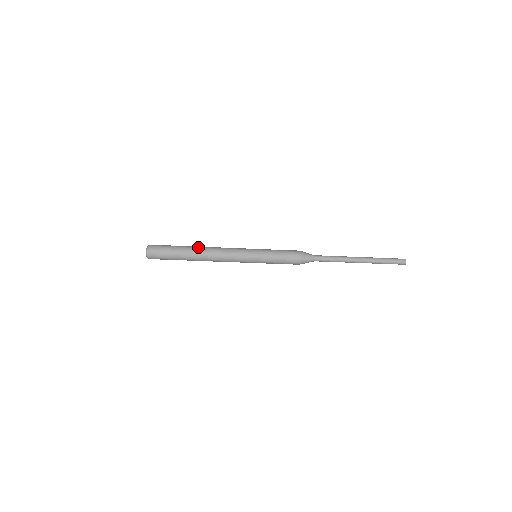
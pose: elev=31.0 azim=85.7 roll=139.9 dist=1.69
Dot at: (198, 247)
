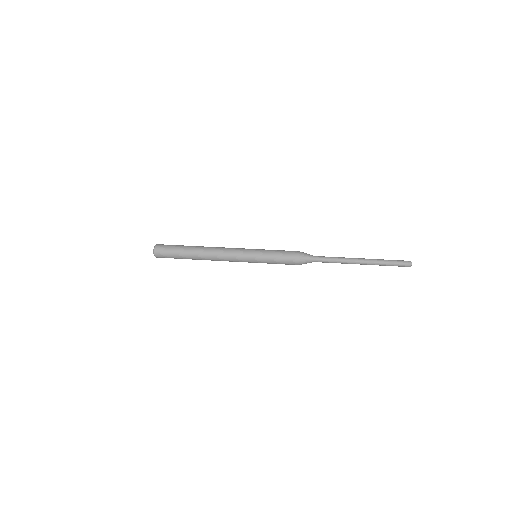
Dot at: (201, 247)
